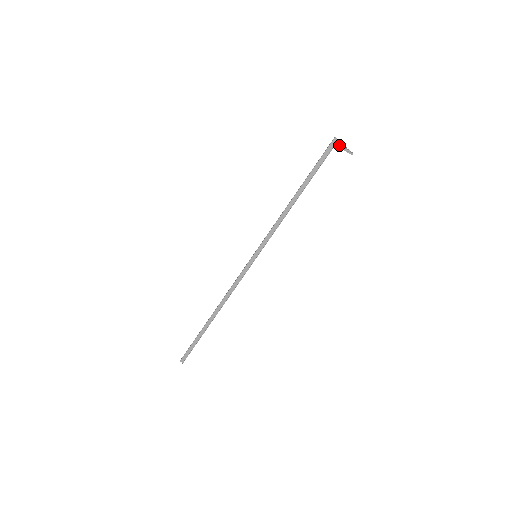
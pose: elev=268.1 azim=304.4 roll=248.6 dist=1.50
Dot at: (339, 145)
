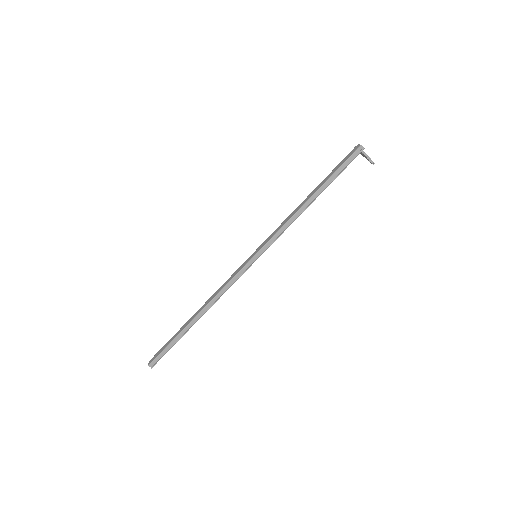
Dot at: occluded
